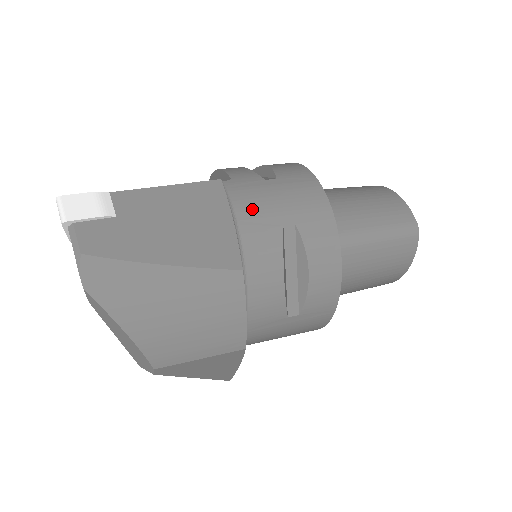
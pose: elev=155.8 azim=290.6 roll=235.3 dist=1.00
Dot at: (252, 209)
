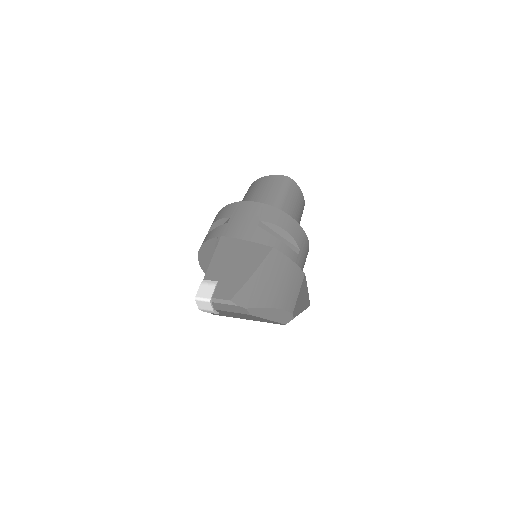
Dot at: (241, 234)
